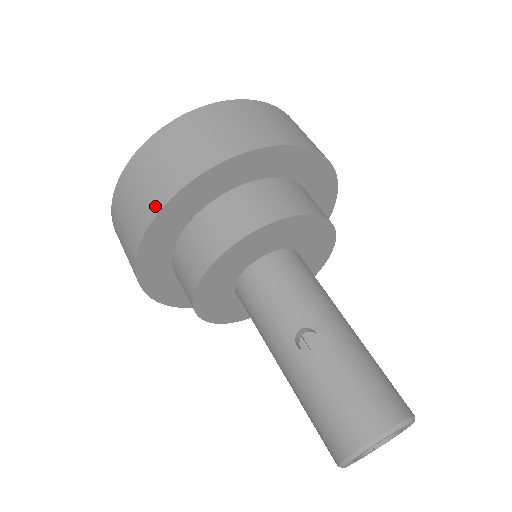
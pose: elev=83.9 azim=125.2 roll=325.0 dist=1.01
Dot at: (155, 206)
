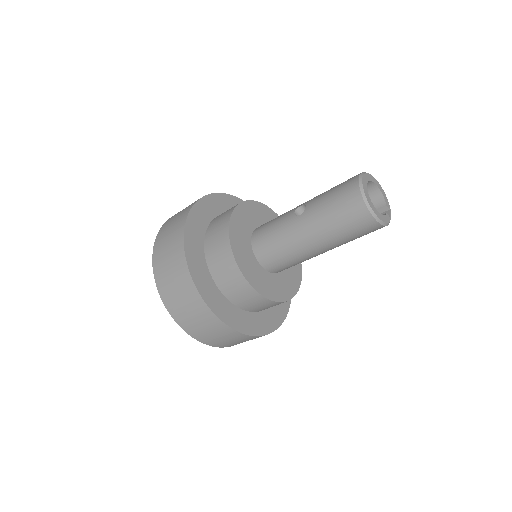
Dot at: (180, 239)
